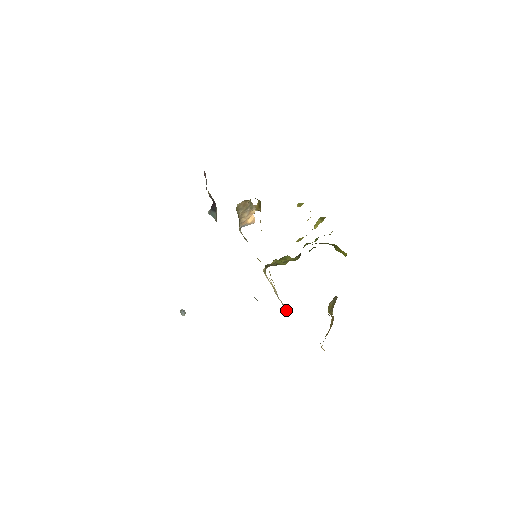
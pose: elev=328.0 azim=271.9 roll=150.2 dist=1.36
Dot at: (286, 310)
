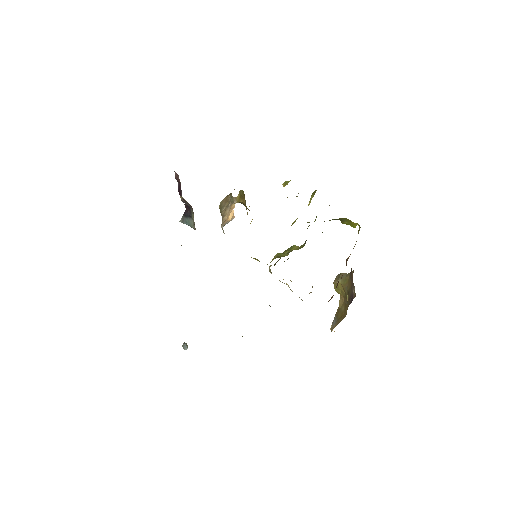
Dot at: occluded
